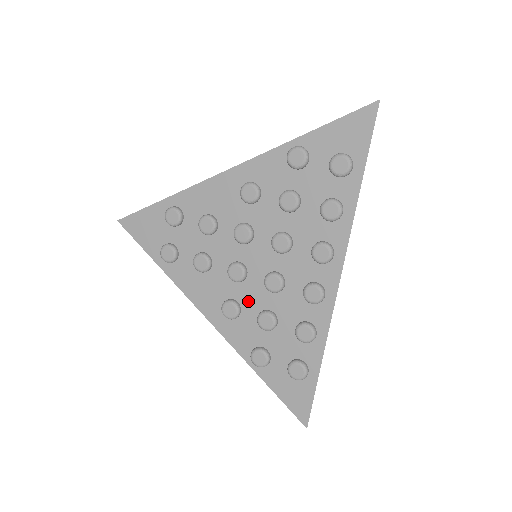
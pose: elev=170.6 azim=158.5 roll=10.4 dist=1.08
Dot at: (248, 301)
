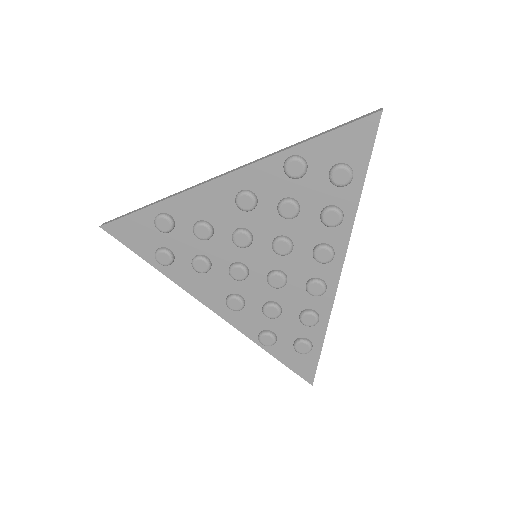
Dot at: (252, 295)
